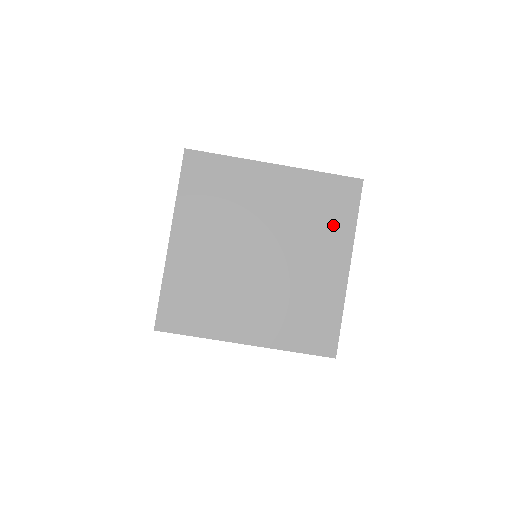
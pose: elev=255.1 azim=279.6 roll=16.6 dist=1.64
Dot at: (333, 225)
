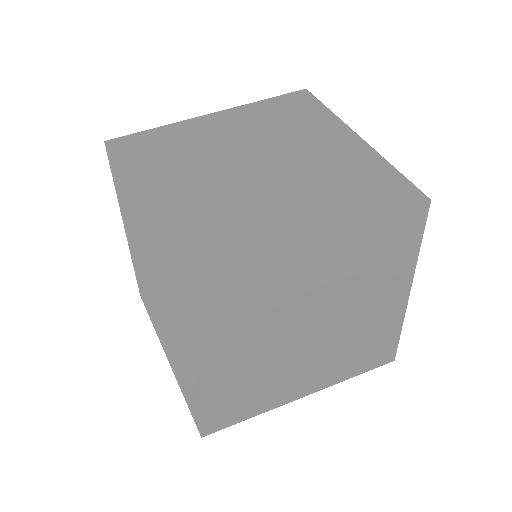
Dot at: (306, 119)
